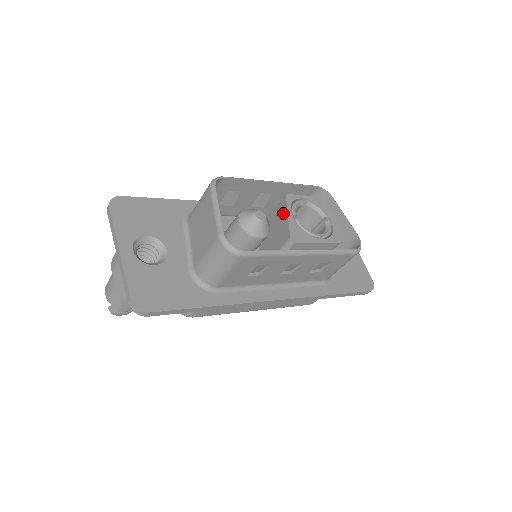
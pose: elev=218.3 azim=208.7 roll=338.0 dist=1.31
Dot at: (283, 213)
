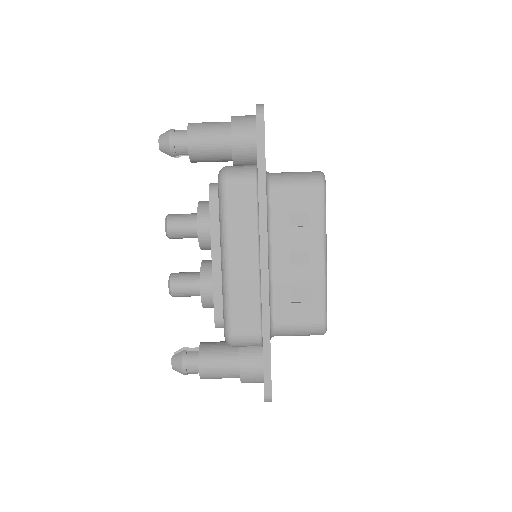
Dot at: occluded
